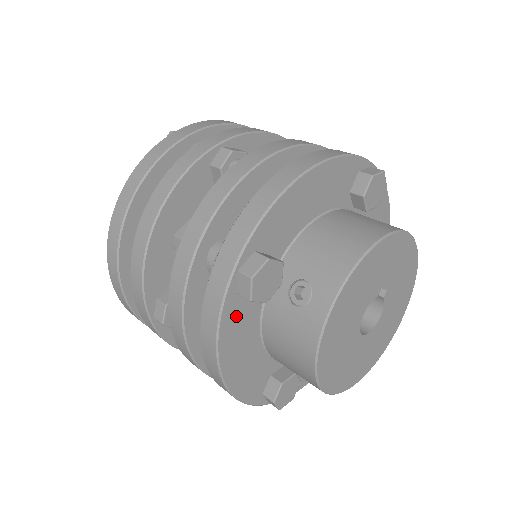
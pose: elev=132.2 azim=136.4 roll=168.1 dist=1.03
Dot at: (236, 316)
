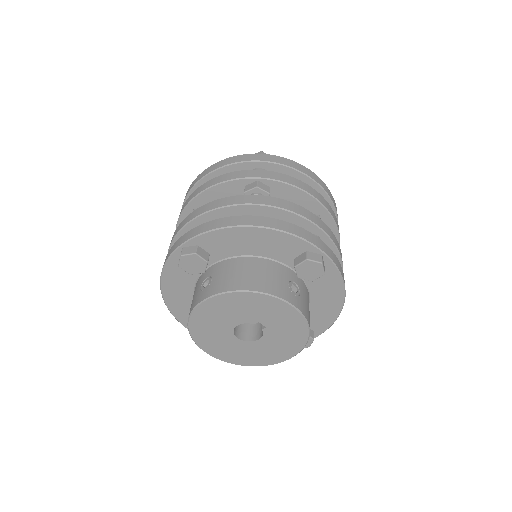
Dot at: (177, 269)
